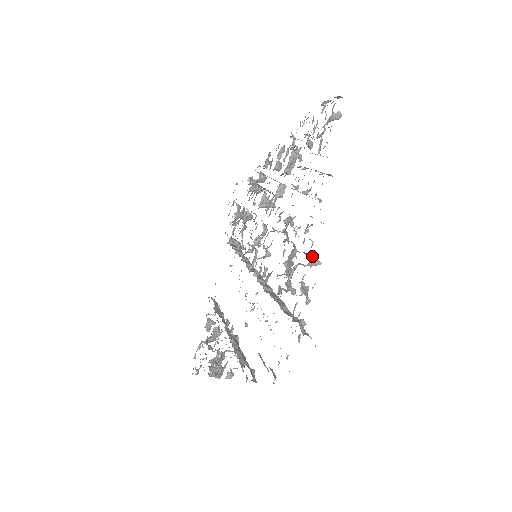
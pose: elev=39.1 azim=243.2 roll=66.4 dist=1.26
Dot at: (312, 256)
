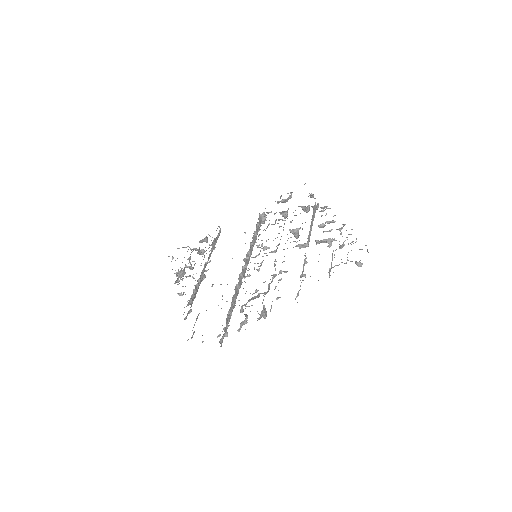
Dot at: (265, 313)
